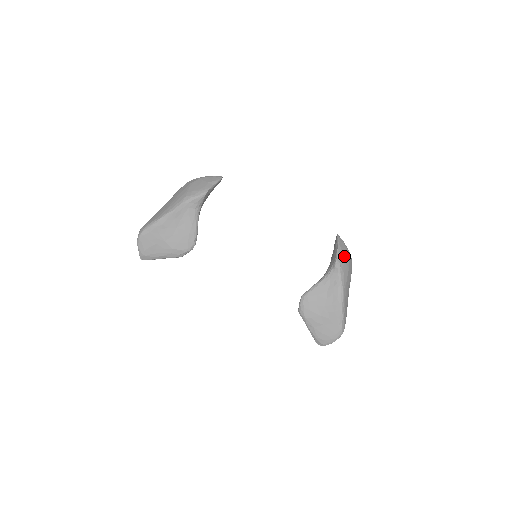
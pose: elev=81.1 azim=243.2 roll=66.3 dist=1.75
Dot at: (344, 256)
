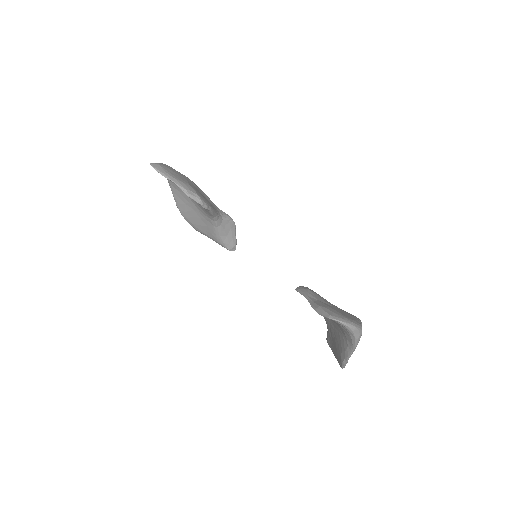
Dot at: occluded
